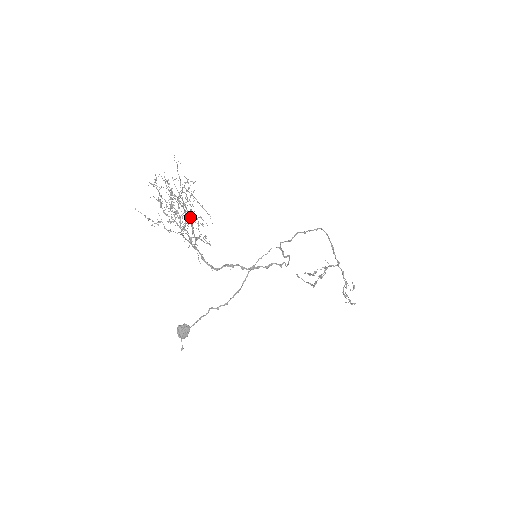
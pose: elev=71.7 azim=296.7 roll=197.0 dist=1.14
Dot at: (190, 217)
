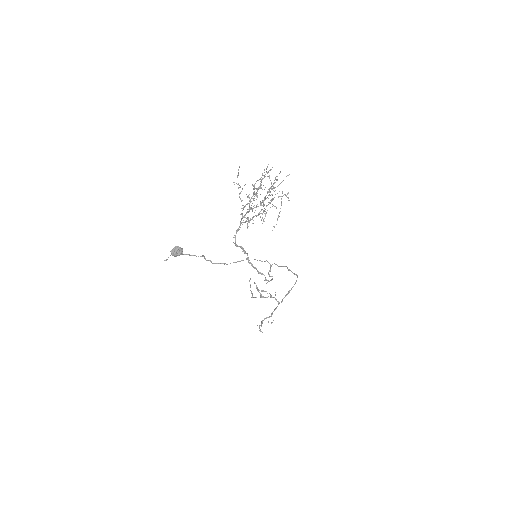
Dot at: occluded
